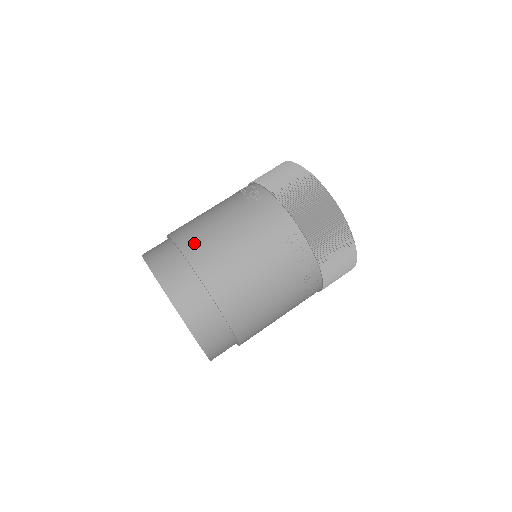
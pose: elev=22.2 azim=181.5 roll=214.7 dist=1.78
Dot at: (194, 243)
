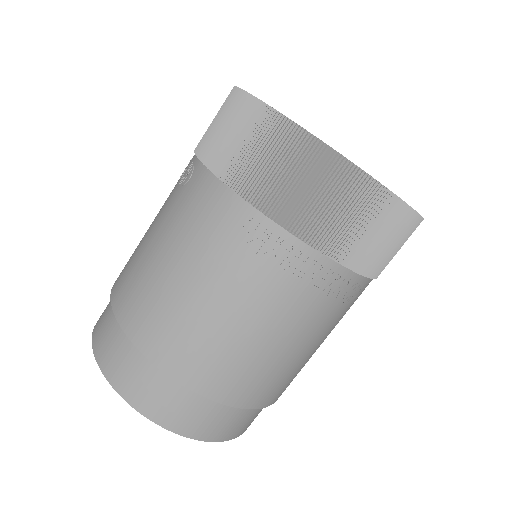
Dot at: (123, 289)
